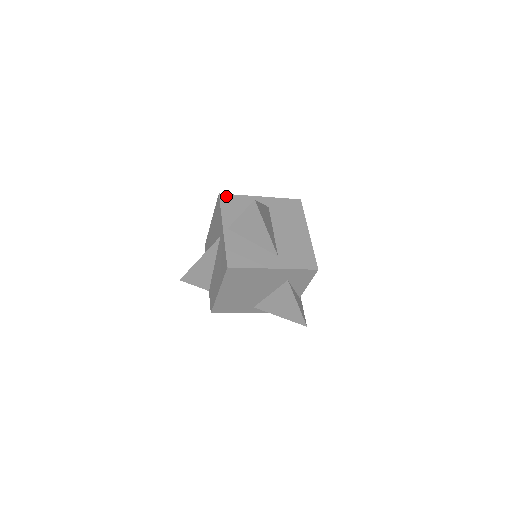
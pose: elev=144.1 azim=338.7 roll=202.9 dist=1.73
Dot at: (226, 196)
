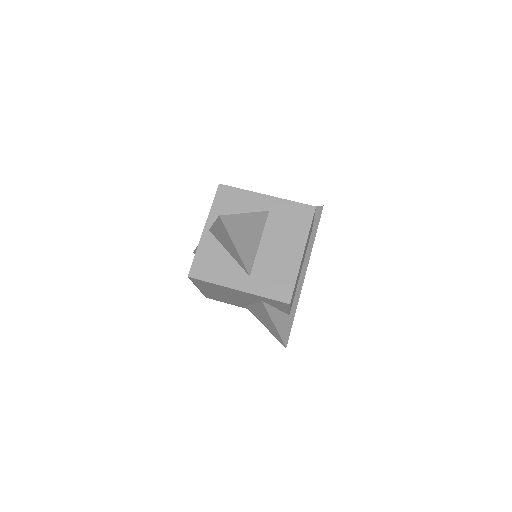
Dot at: (225, 188)
